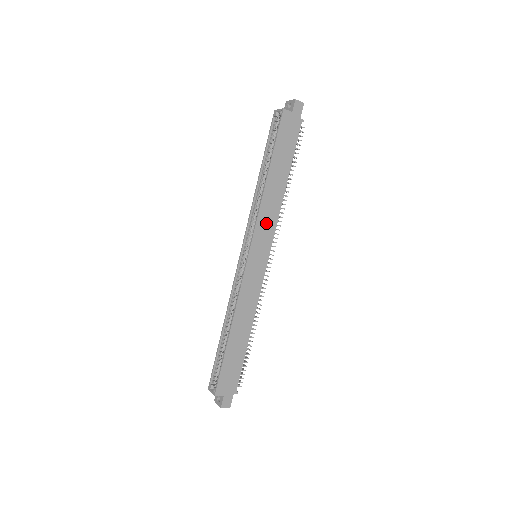
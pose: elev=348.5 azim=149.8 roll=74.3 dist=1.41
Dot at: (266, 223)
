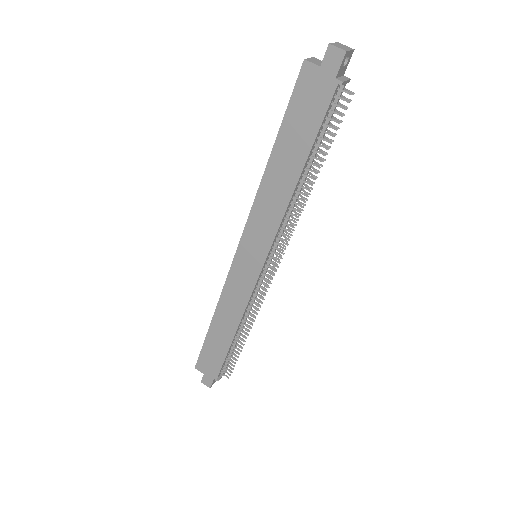
Dot at: (262, 222)
